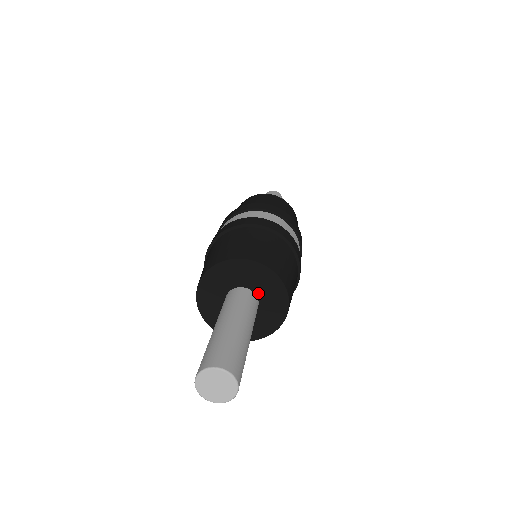
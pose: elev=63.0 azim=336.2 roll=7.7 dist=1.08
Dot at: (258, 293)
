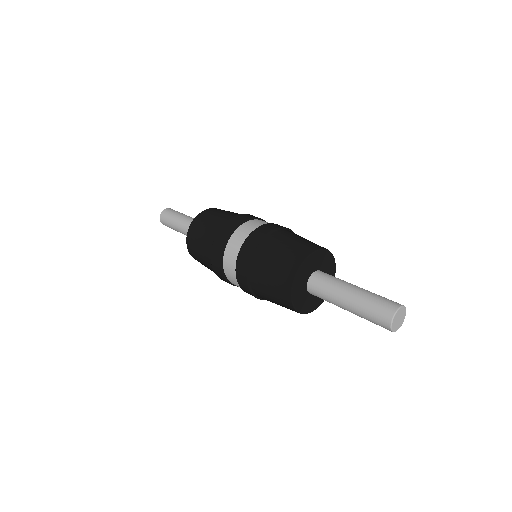
Dot at: (323, 271)
